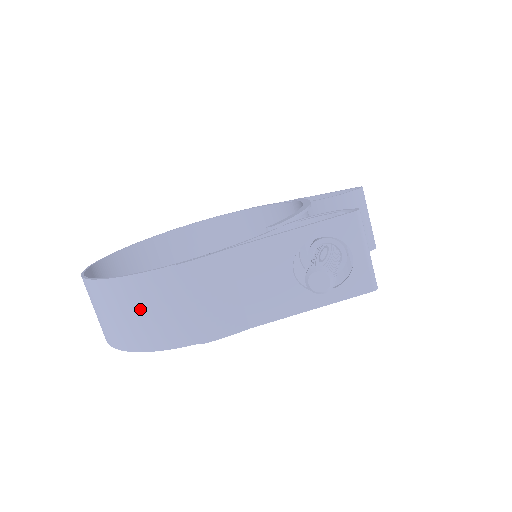
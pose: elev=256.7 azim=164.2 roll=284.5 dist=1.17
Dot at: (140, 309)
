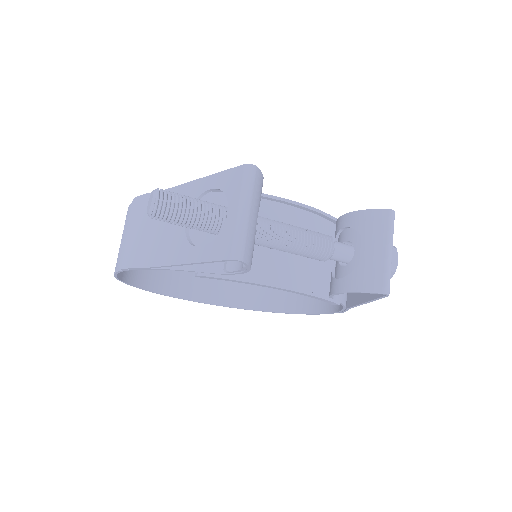
Dot at: occluded
